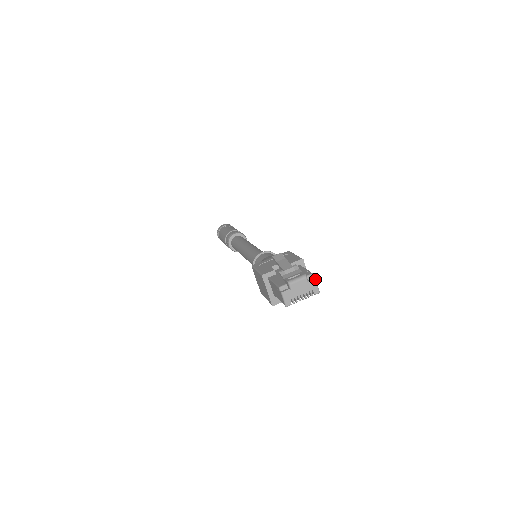
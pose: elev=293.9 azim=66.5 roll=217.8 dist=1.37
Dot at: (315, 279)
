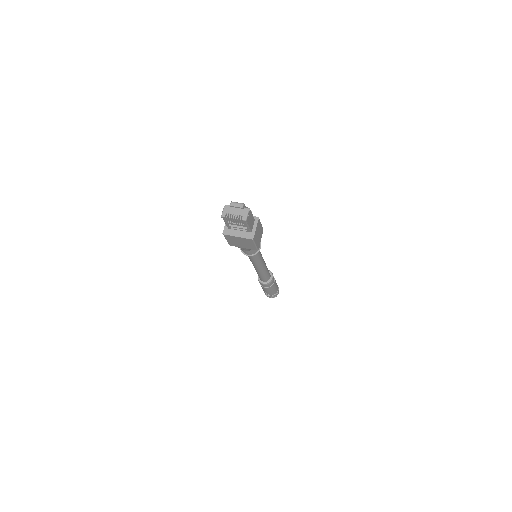
Dot at: (248, 210)
